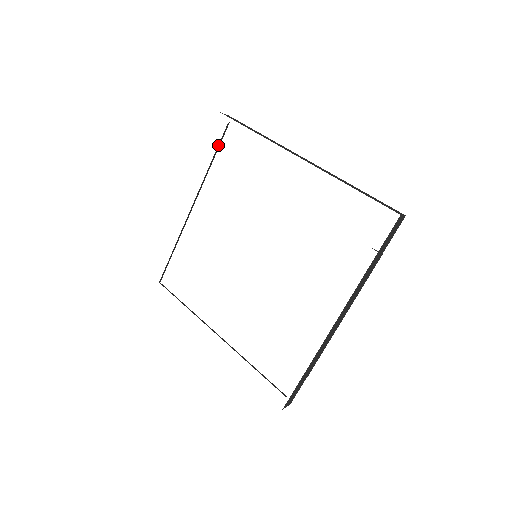
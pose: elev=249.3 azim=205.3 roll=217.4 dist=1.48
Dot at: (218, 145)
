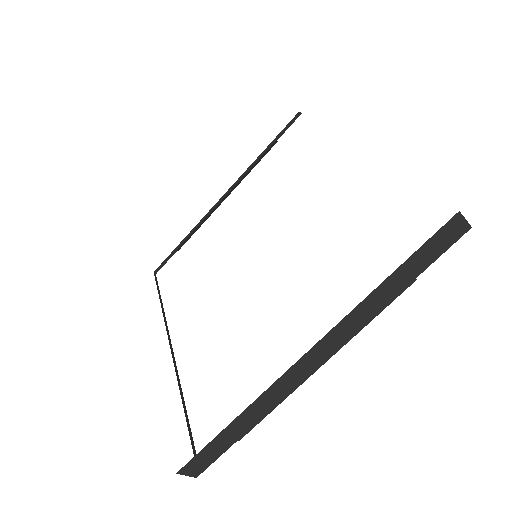
Dot at: (279, 133)
